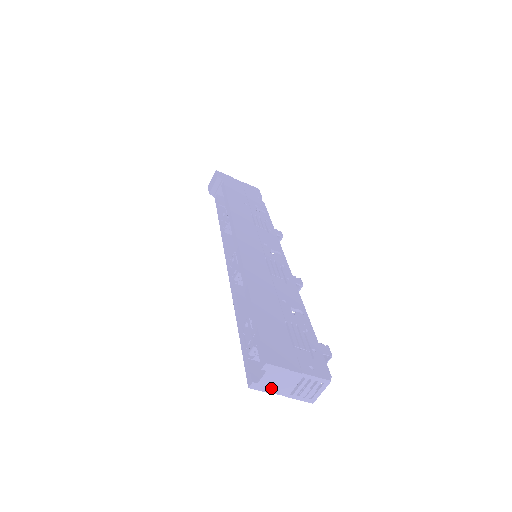
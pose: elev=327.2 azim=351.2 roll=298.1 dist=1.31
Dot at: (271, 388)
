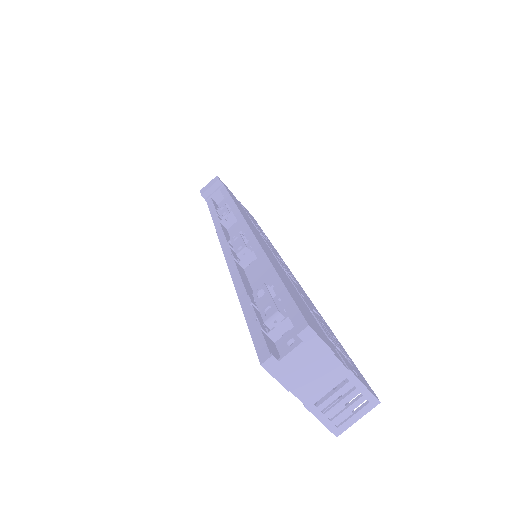
Dot at: (293, 380)
